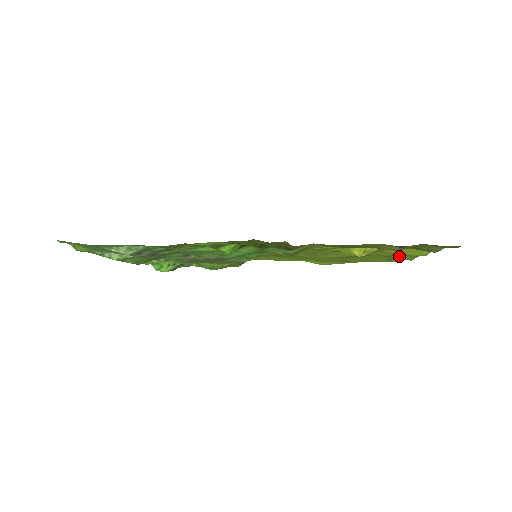
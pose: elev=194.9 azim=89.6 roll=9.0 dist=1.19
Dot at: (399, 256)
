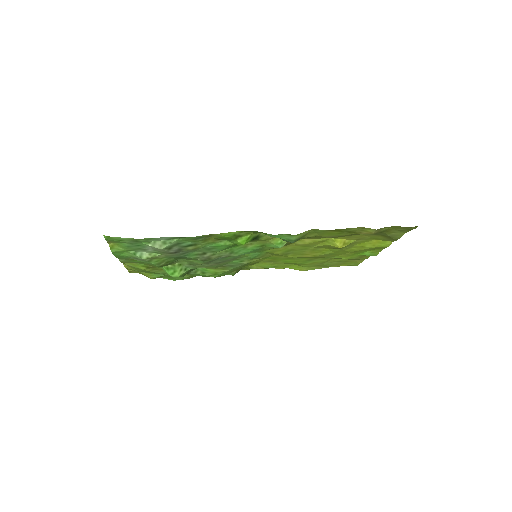
Dot at: (367, 252)
